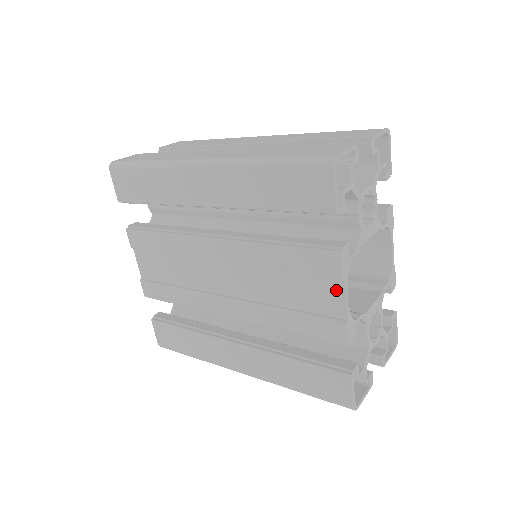
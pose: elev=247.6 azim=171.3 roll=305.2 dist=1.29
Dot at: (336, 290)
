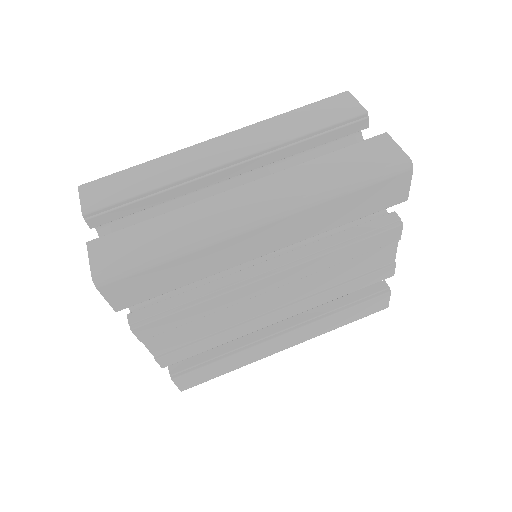
Dot at: (390, 249)
